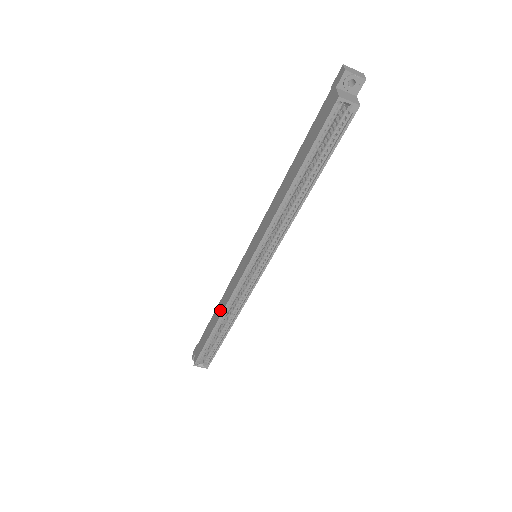
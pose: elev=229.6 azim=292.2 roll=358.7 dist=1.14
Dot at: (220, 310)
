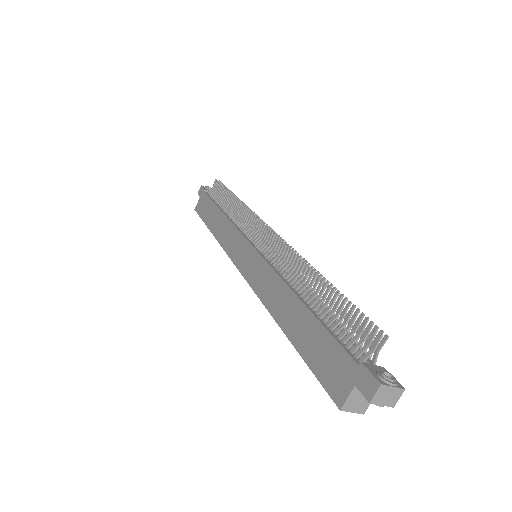
Dot at: (218, 231)
